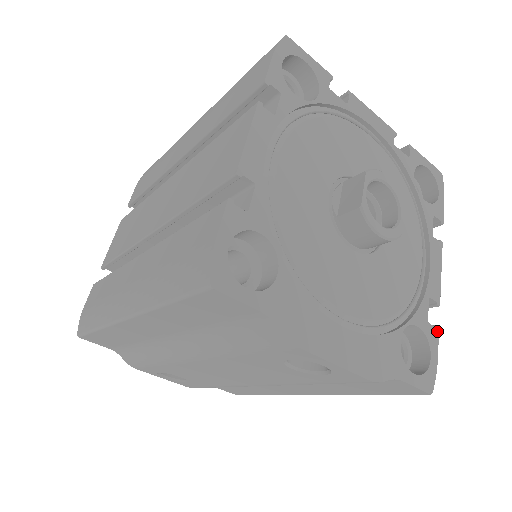
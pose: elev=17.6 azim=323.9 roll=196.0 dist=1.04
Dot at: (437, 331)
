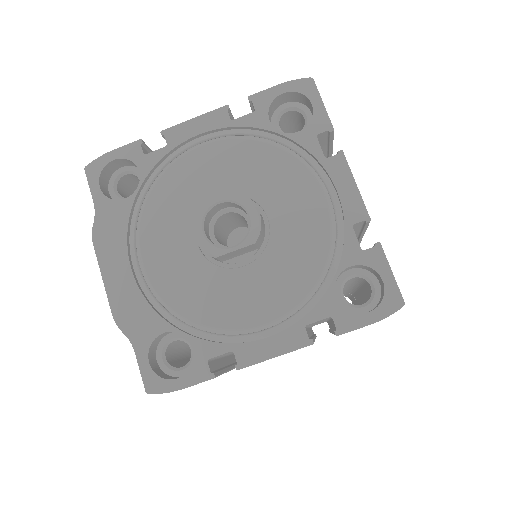
Dot at: (209, 377)
